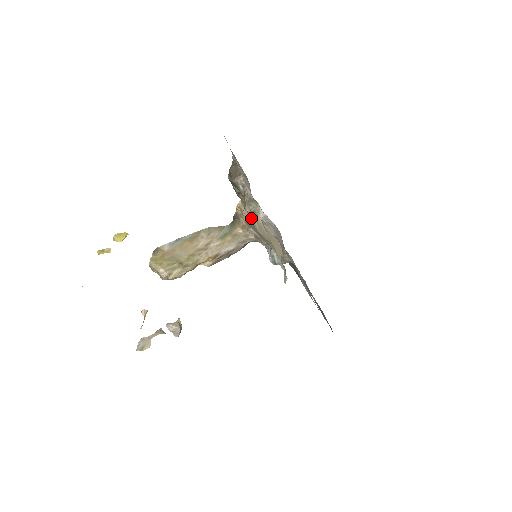
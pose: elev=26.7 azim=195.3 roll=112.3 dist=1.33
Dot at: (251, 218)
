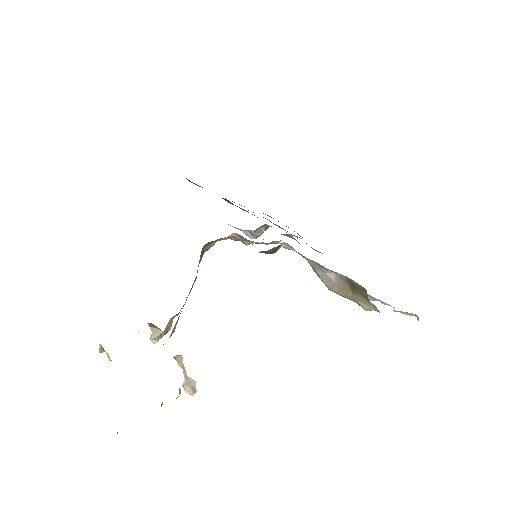
Dot at: occluded
